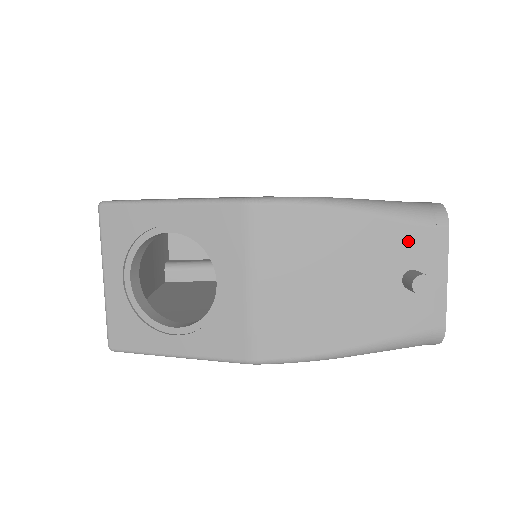
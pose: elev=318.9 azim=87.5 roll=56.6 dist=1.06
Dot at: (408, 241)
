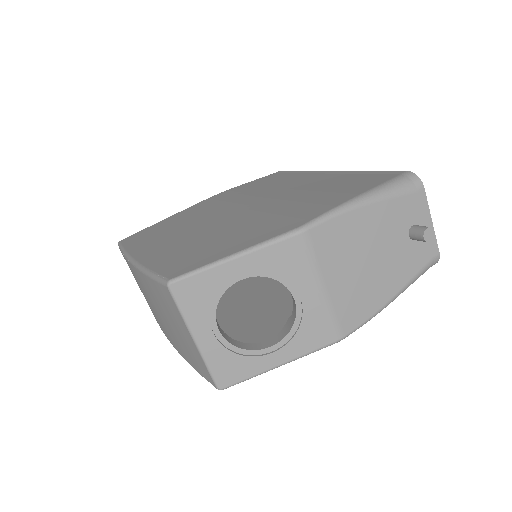
Dot at: (405, 208)
